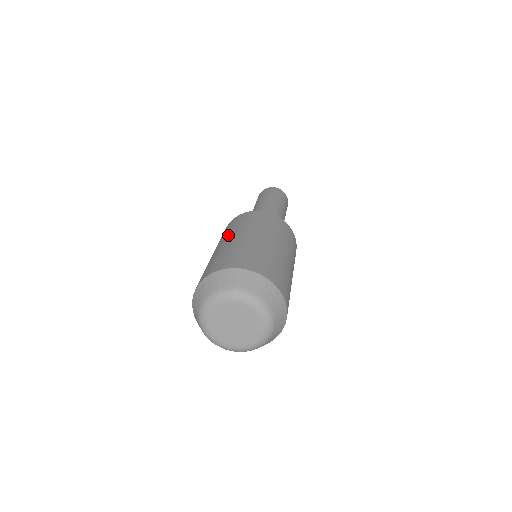
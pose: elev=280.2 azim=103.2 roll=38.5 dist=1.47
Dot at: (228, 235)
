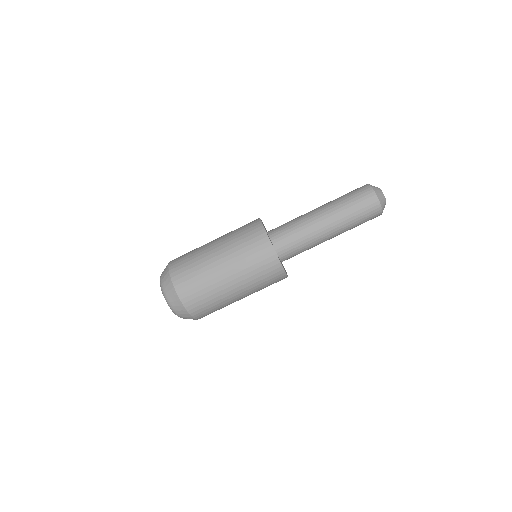
Dot at: (235, 265)
